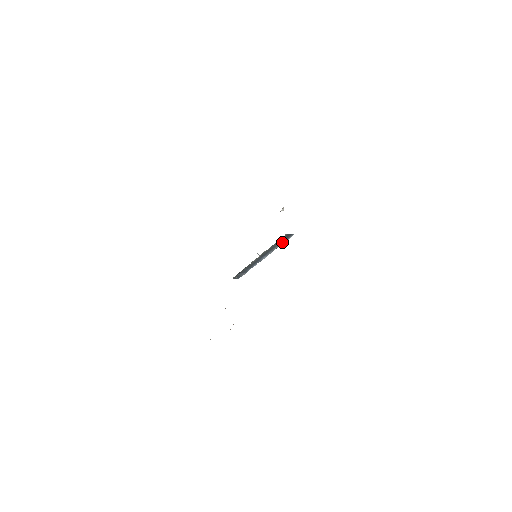
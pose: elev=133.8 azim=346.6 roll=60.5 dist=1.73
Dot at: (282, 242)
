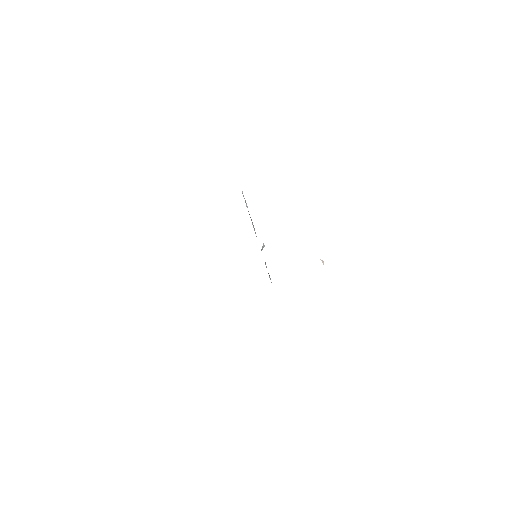
Dot at: occluded
